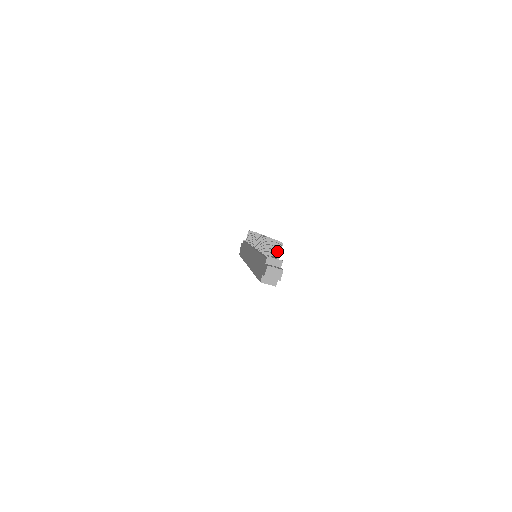
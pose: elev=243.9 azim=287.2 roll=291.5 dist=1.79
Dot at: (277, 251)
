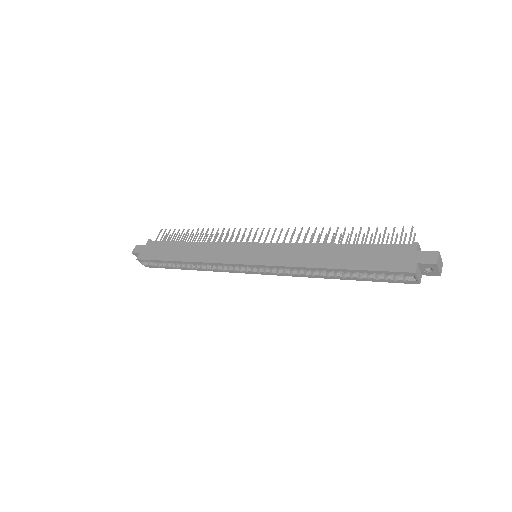
Dot at: (395, 243)
